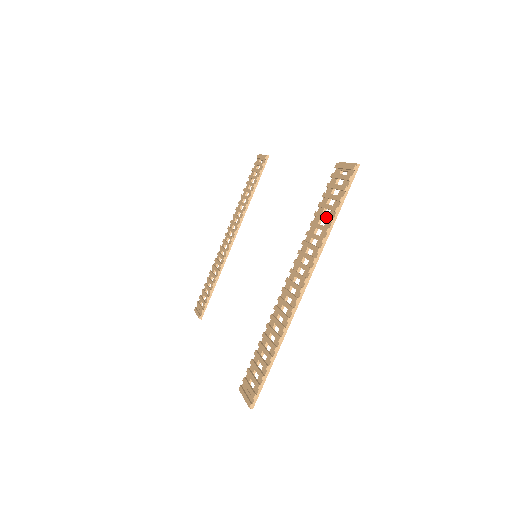
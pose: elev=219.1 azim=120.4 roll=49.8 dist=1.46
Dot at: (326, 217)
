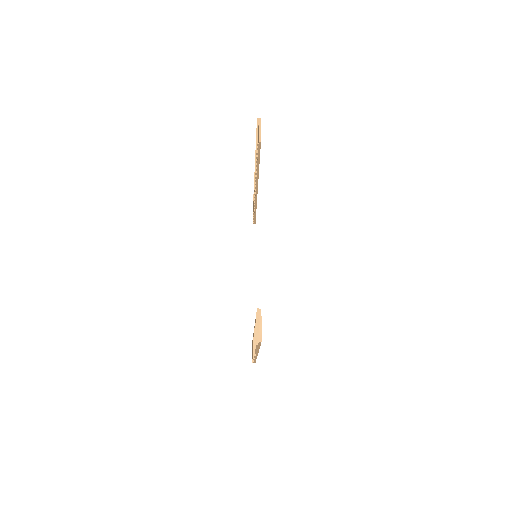
Dot at: occluded
